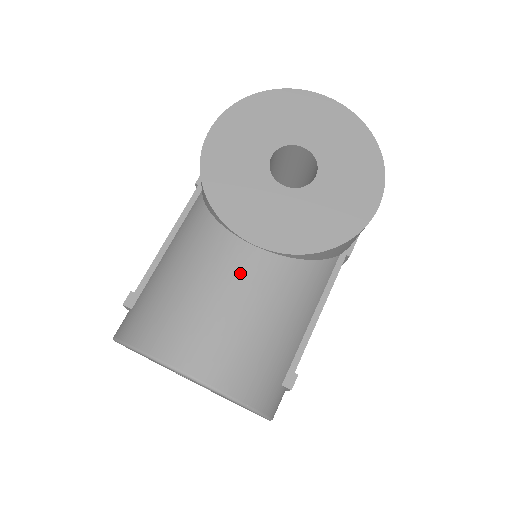
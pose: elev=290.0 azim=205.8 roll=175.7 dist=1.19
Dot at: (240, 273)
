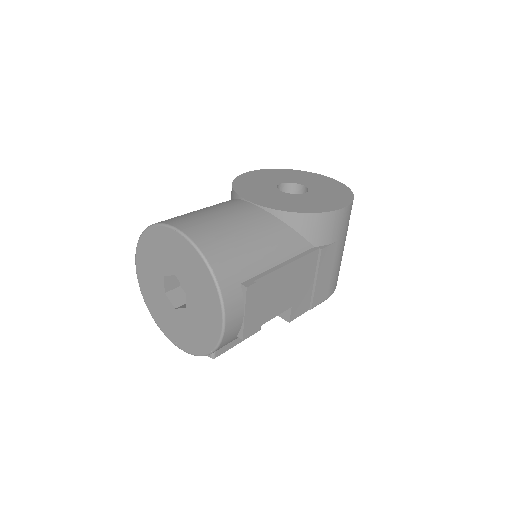
Dot at: (236, 208)
